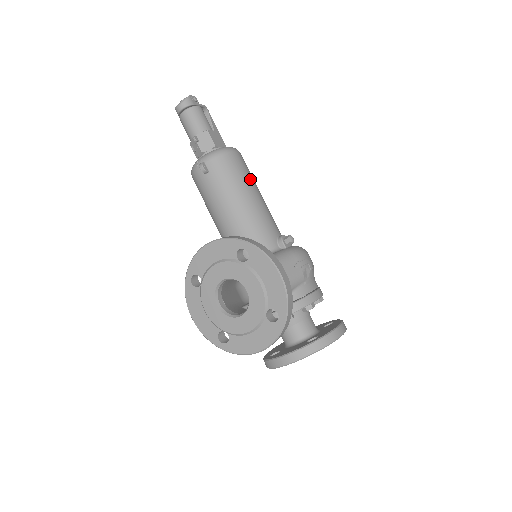
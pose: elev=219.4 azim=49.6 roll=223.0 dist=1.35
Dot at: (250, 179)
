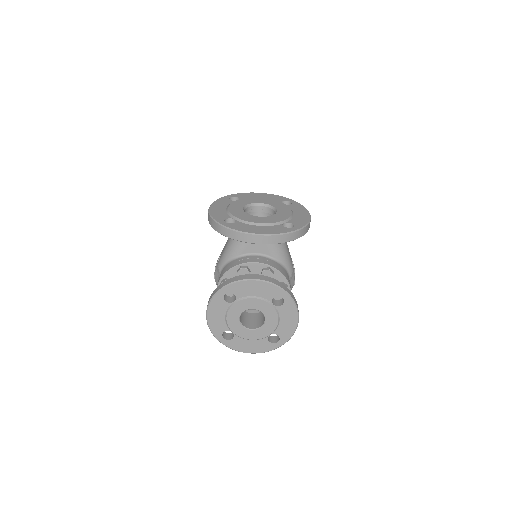
Dot at: occluded
